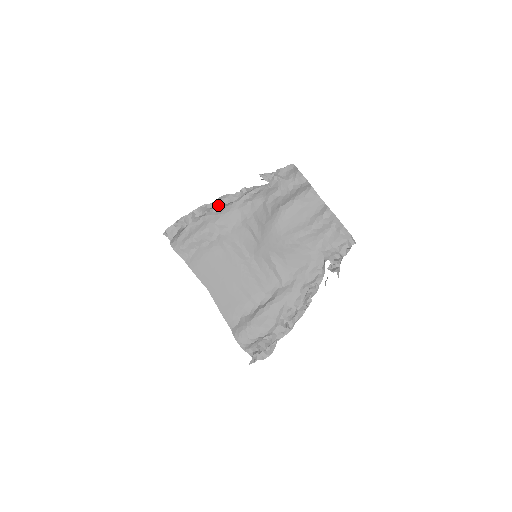
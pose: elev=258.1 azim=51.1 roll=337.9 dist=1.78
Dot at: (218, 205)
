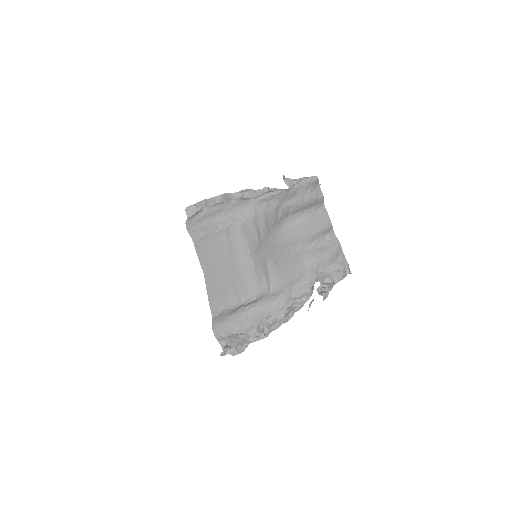
Dot at: (238, 197)
